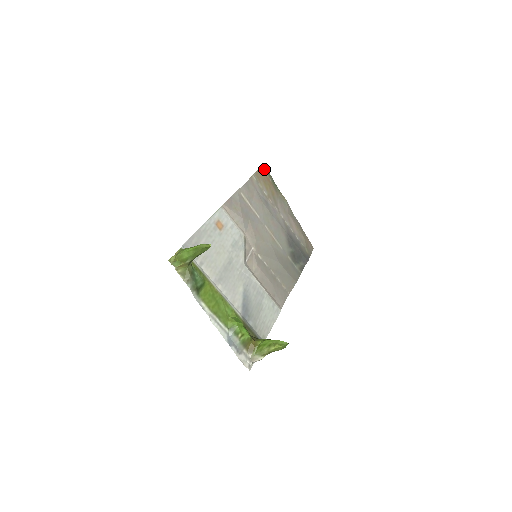
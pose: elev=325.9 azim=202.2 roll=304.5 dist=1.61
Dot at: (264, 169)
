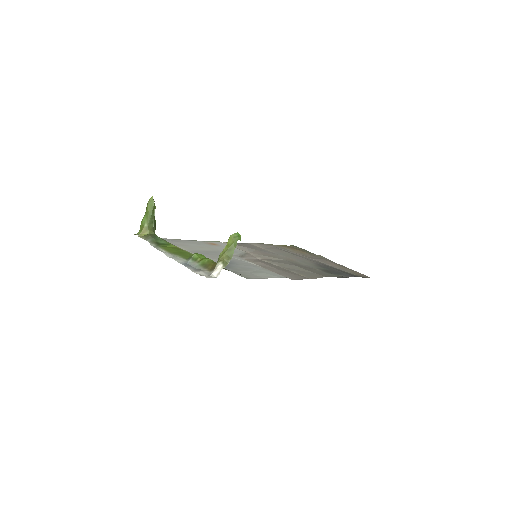
Dot at: (293, 247)
